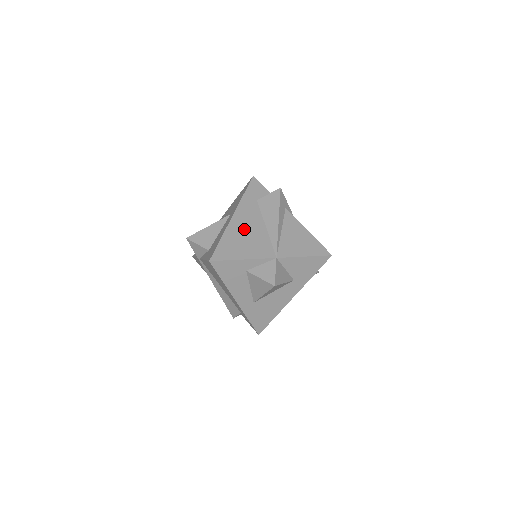
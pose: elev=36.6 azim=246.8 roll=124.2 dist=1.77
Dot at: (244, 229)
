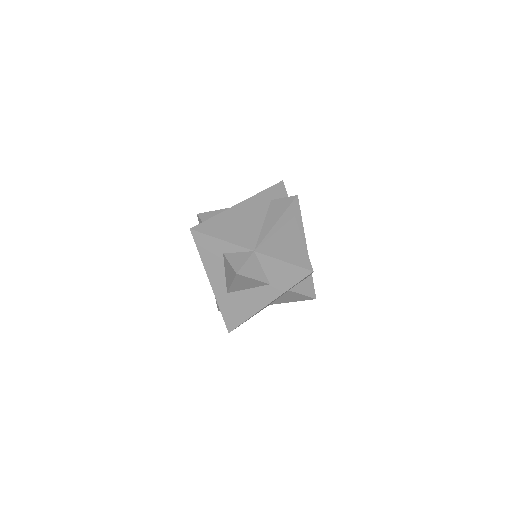
Dot at: (241, 217)
